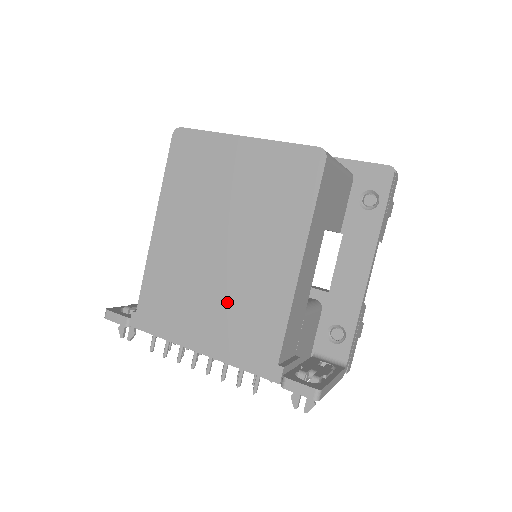
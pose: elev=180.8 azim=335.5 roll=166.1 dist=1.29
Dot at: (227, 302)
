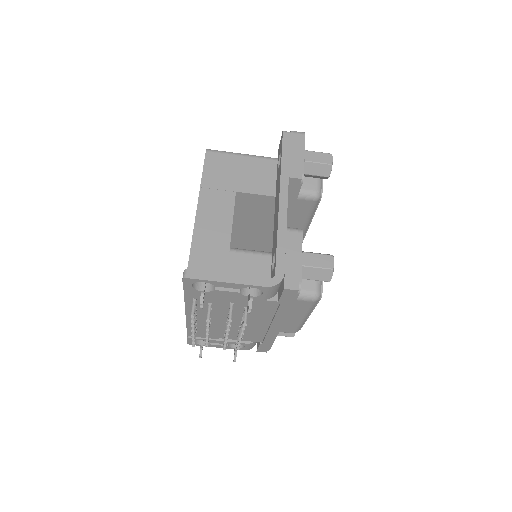
Dot at: occluded
